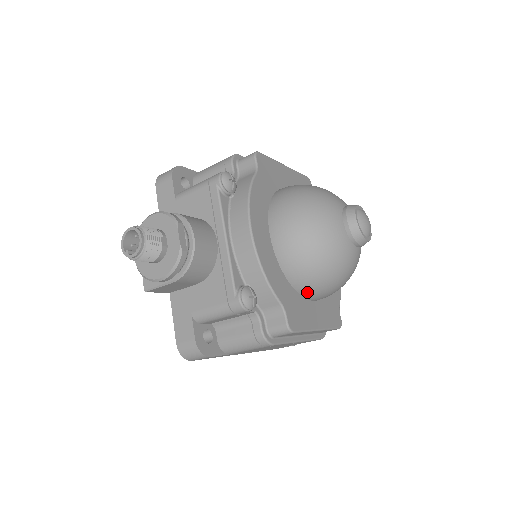
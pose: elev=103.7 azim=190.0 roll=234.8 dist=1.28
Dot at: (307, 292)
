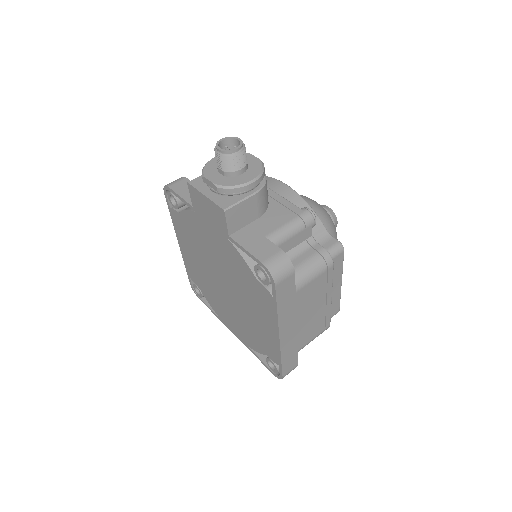
Dot at: occluded
